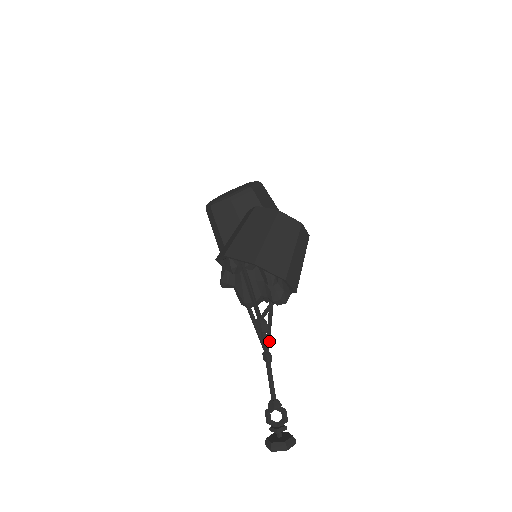
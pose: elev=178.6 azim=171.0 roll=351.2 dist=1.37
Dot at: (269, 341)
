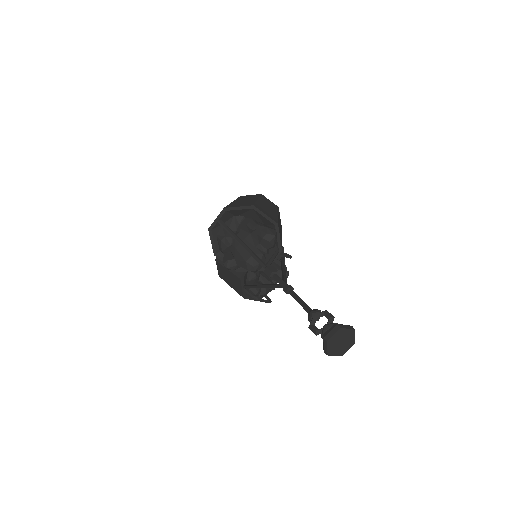
Dot at: (286, 282)
